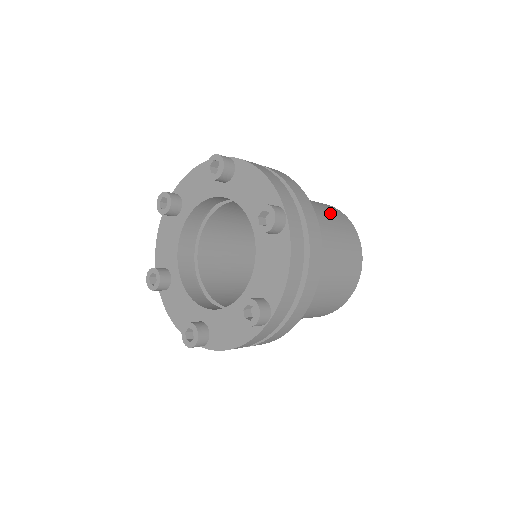
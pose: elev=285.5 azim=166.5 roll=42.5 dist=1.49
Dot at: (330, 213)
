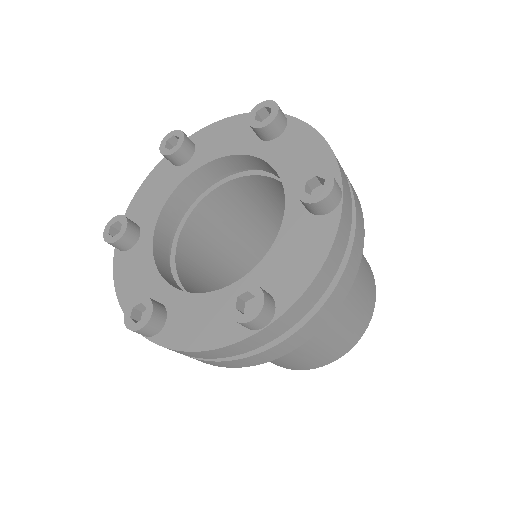
Dot at: occluded
